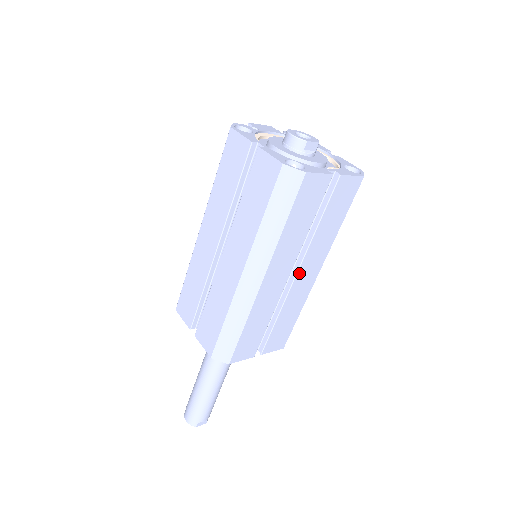
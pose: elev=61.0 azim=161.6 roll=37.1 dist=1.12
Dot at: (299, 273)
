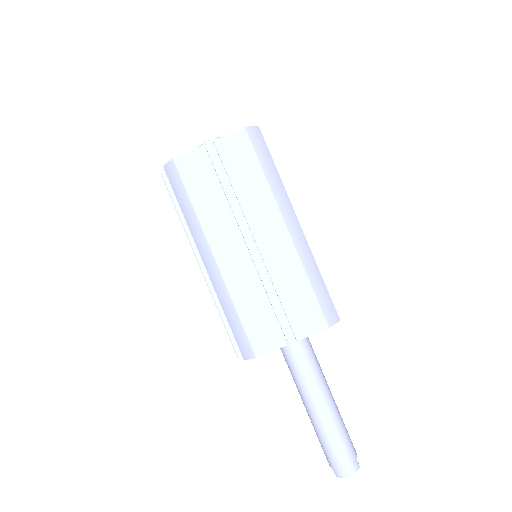
Dot at: occluded
